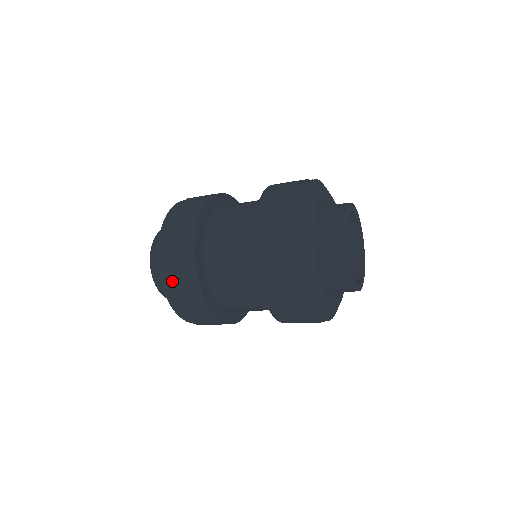
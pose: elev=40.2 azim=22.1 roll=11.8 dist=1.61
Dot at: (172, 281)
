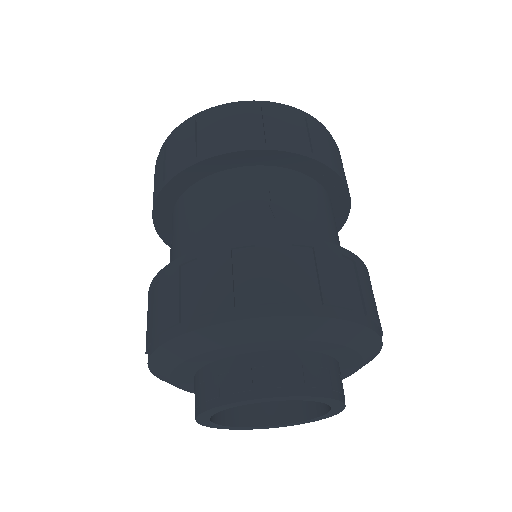
Dot at: occluded
